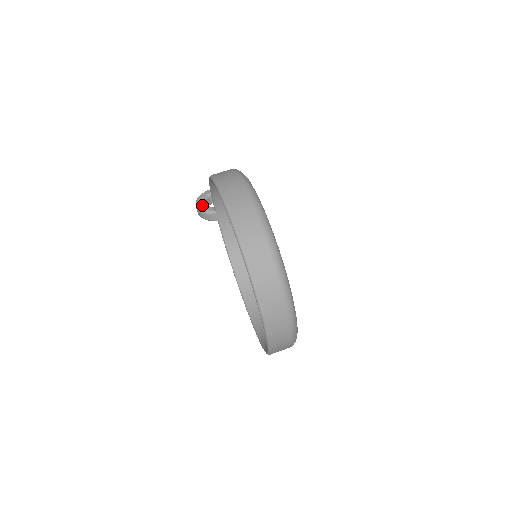
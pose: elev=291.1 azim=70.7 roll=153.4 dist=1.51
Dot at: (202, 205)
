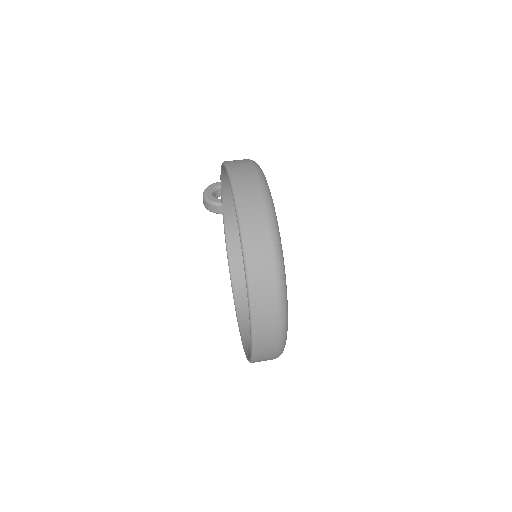
Dot at: (209, 195)
